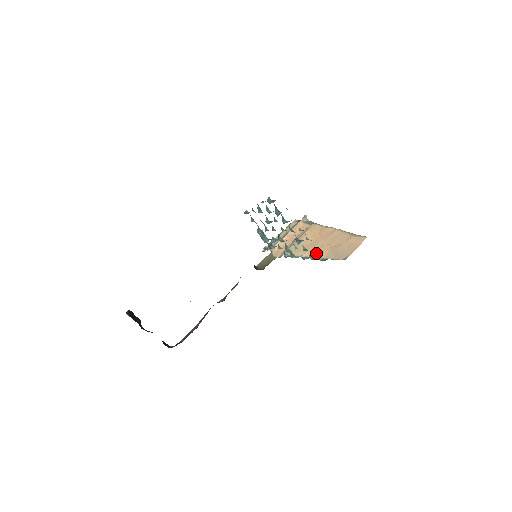
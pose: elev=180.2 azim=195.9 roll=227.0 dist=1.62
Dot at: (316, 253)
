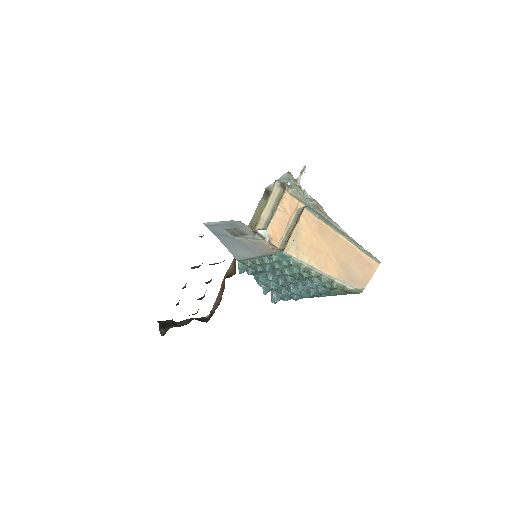
Dot at: (325, 266)
